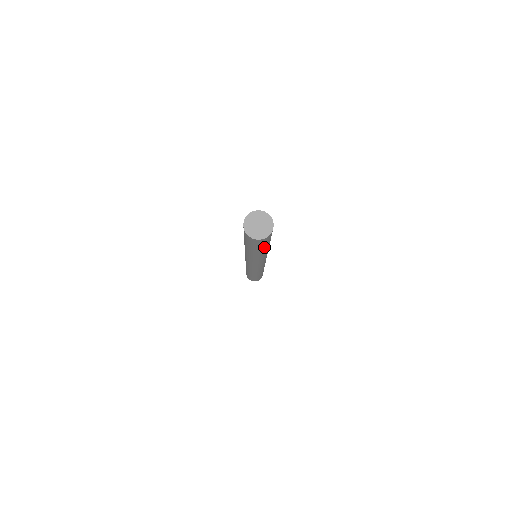
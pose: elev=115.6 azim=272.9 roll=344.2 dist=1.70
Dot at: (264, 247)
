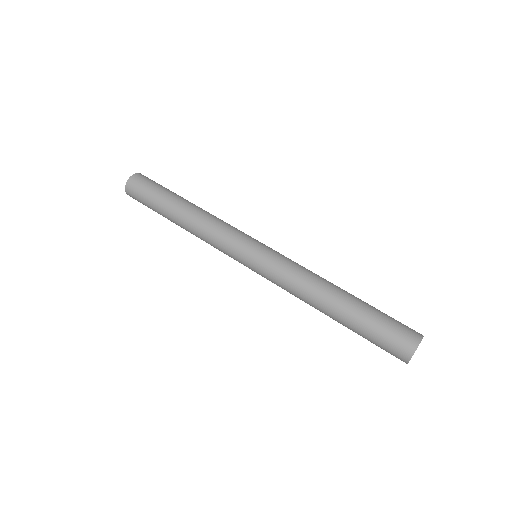
Dot at: occluded
